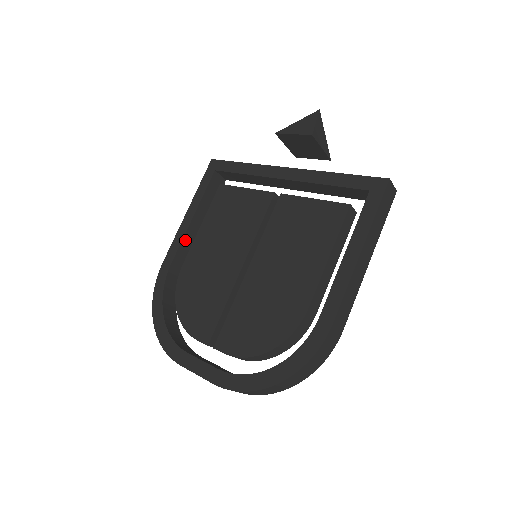
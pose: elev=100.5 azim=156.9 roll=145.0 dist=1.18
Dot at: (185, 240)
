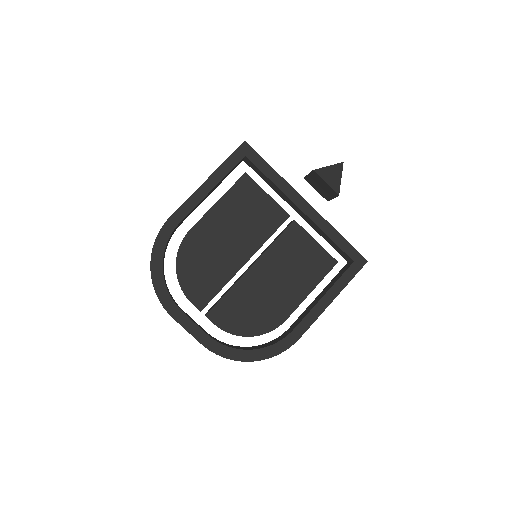
Dot at: (197, 205)
